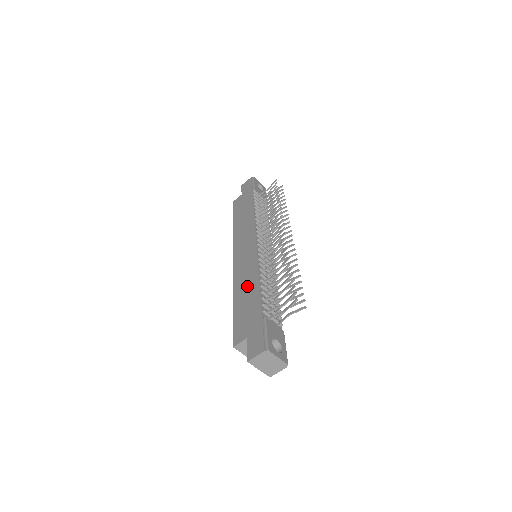
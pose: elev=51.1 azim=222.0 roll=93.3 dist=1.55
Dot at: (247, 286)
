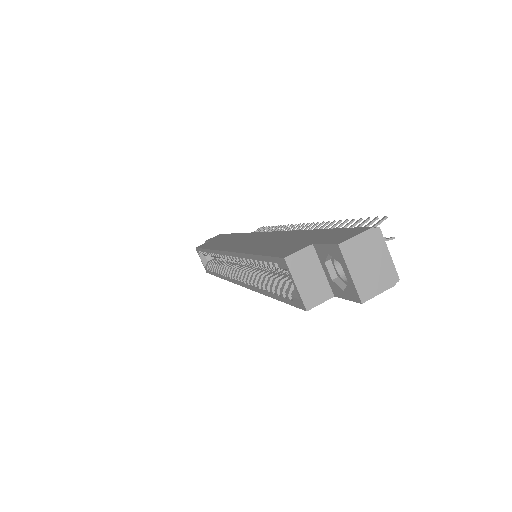
Dot at: (273, 240)
